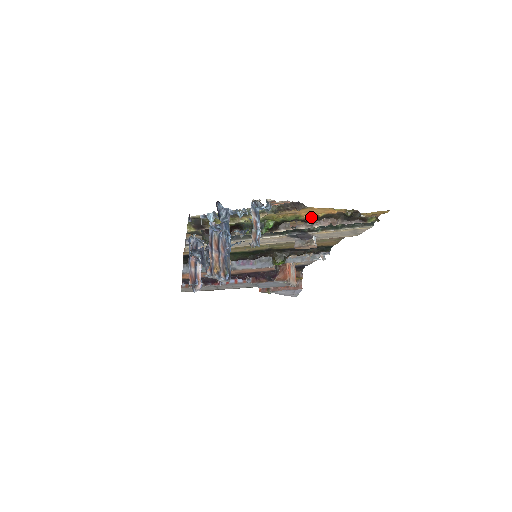
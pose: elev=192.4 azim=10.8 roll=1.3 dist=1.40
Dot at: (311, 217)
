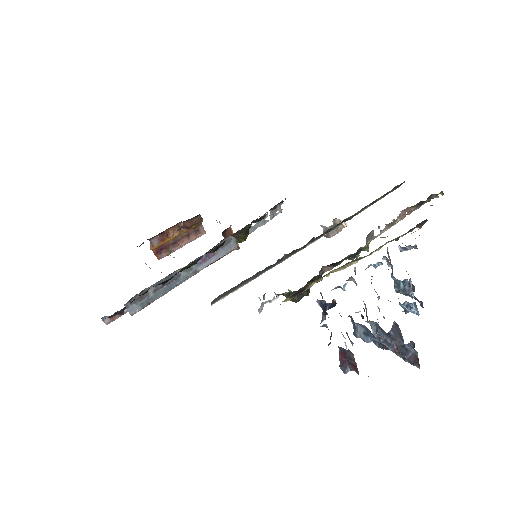
Dot at: occluded
